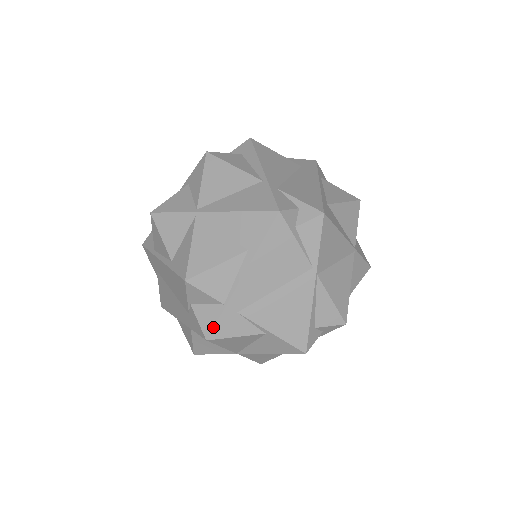
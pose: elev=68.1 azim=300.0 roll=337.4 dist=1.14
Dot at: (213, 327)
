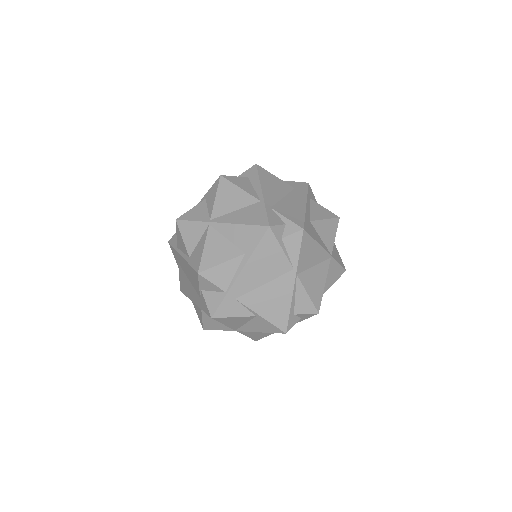
Dot at: (217, 308)
